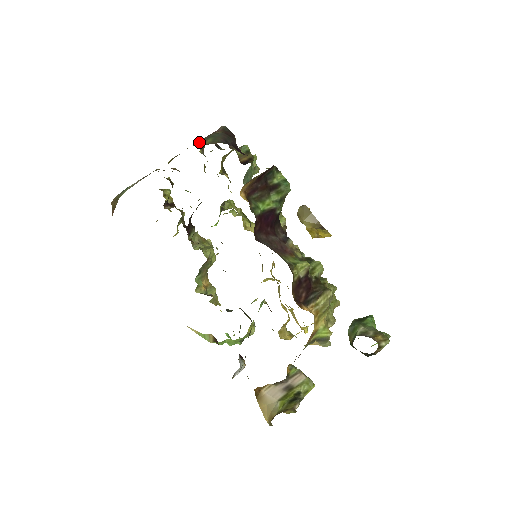
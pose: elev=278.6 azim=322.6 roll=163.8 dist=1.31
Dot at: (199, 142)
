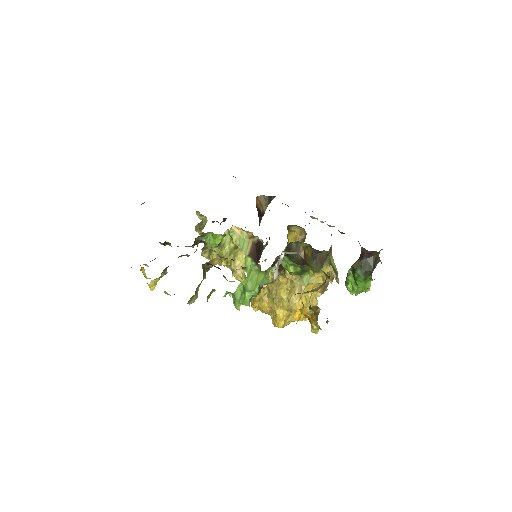
Dot at: occluded
